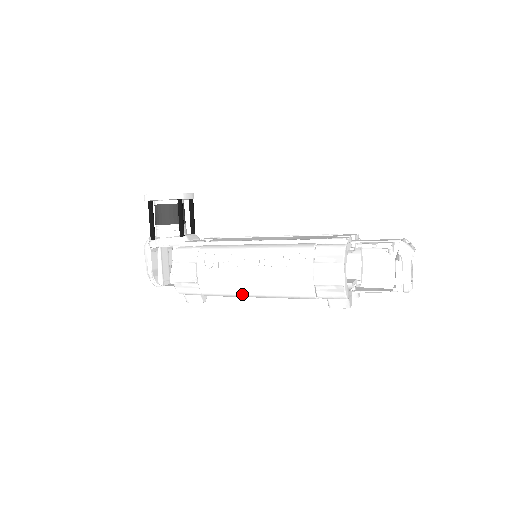
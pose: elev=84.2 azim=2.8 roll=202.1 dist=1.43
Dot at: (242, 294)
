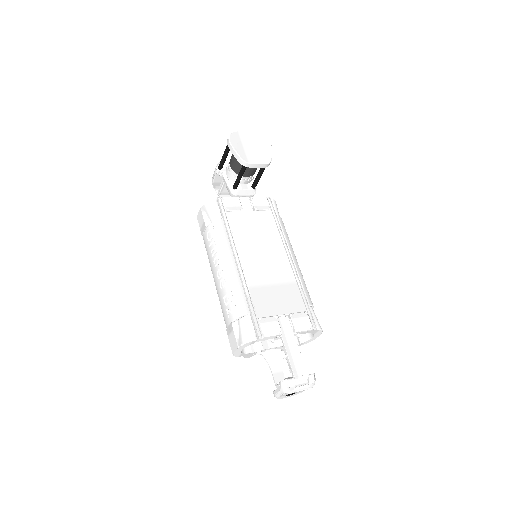
Dot at: occluded
